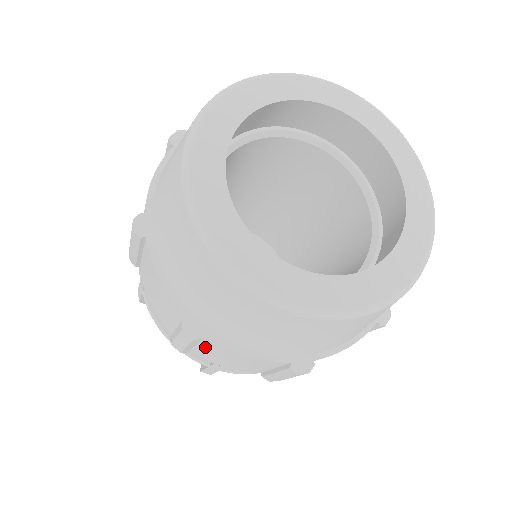
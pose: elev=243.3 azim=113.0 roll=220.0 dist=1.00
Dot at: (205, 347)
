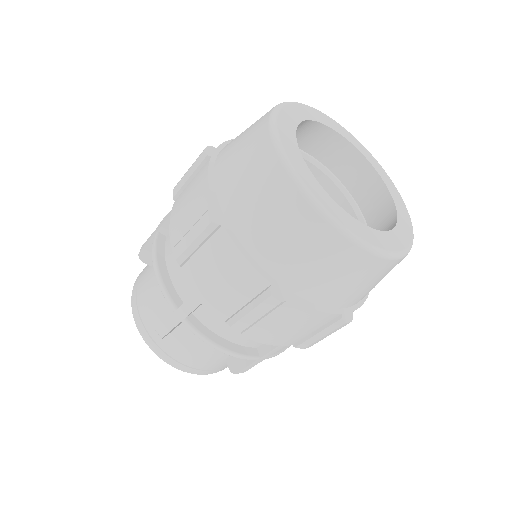
Dot at: (205, 252)
